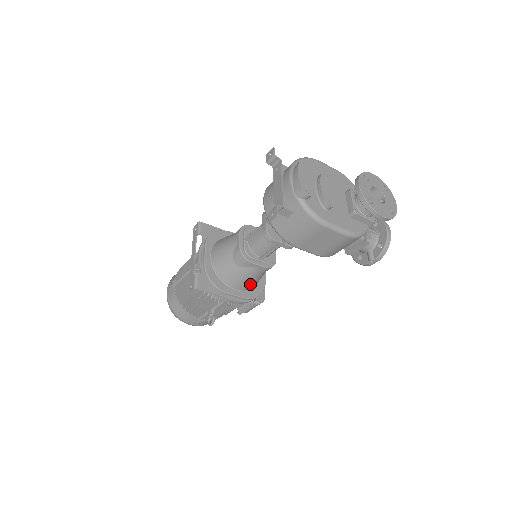
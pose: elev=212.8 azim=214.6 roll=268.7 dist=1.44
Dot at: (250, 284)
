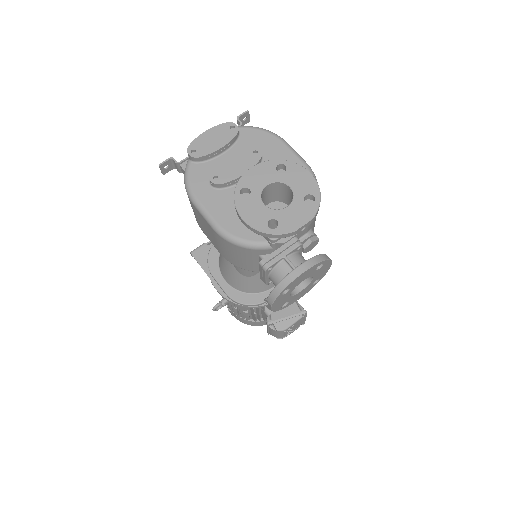
Dot at: (235, 282)
